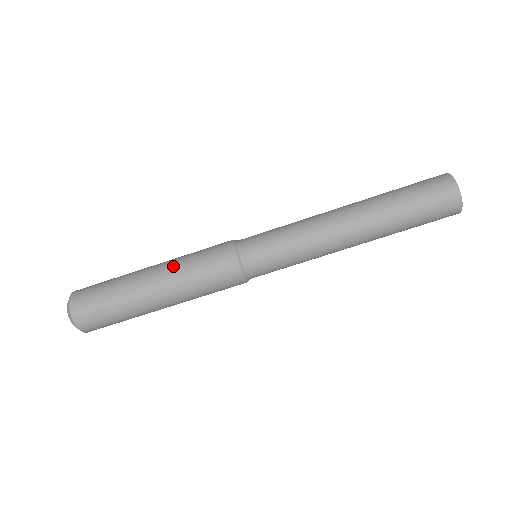
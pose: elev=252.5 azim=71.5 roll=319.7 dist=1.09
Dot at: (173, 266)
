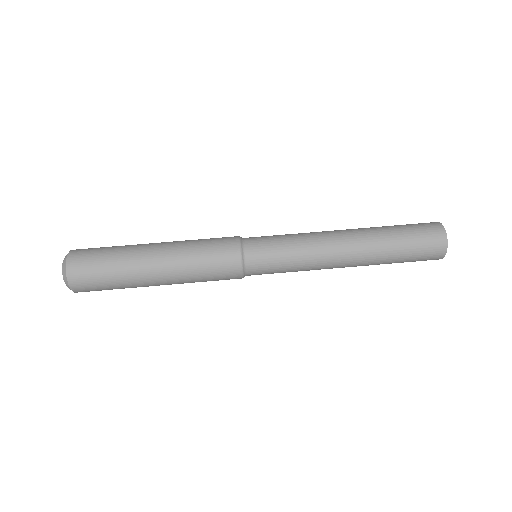
Dot at: (178, 245)
